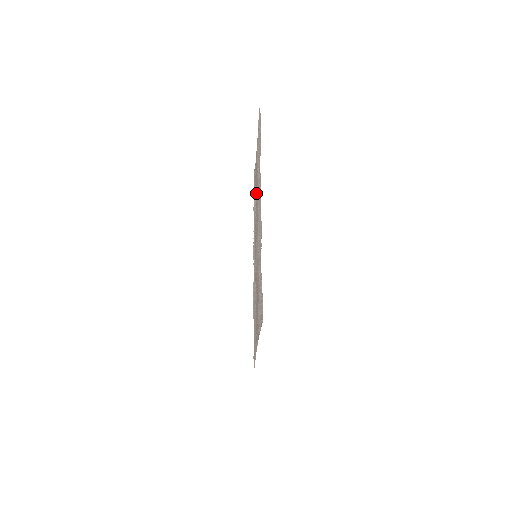
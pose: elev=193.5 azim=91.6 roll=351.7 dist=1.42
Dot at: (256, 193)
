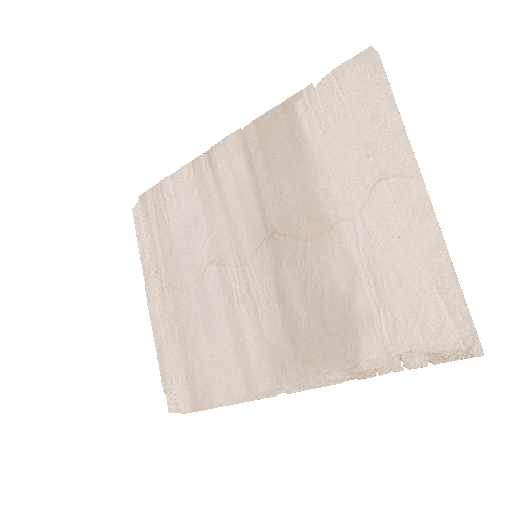
Dot at: (272, 168)
